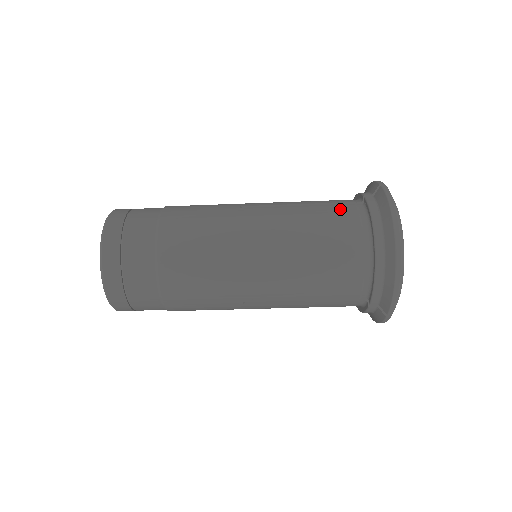
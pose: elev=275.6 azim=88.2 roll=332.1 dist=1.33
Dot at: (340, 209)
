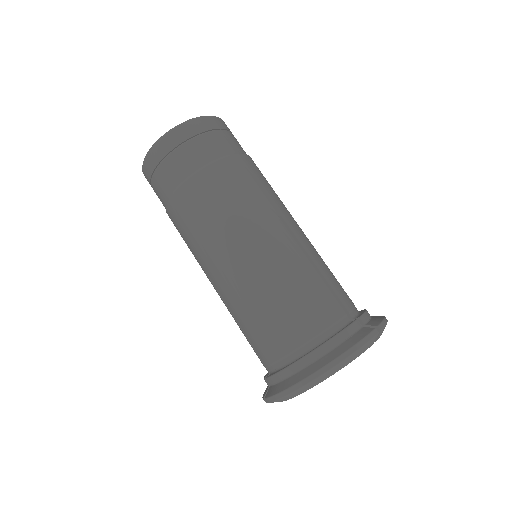
Dot at: (330, 303)
